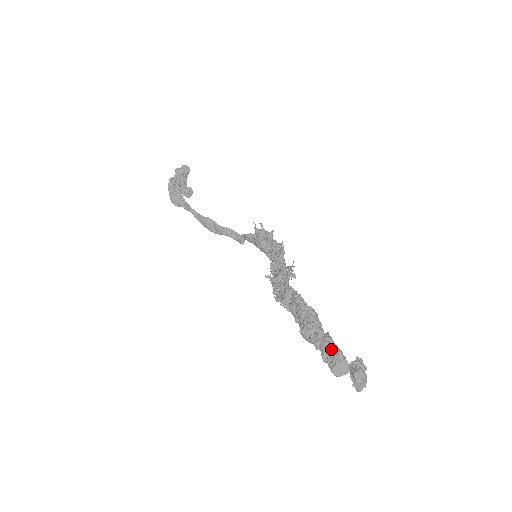
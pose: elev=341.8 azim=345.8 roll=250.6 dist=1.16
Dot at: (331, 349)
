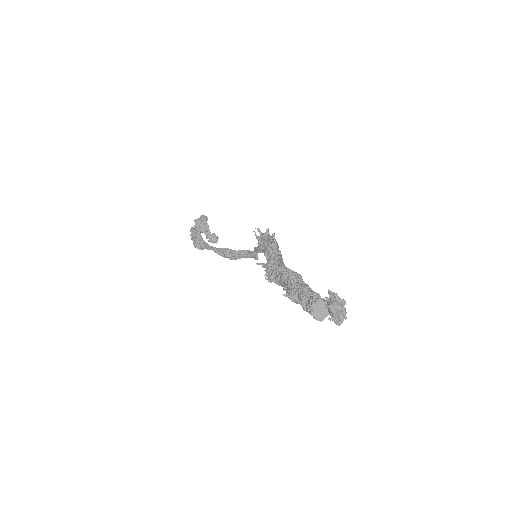
Dot at: (306, 295)
